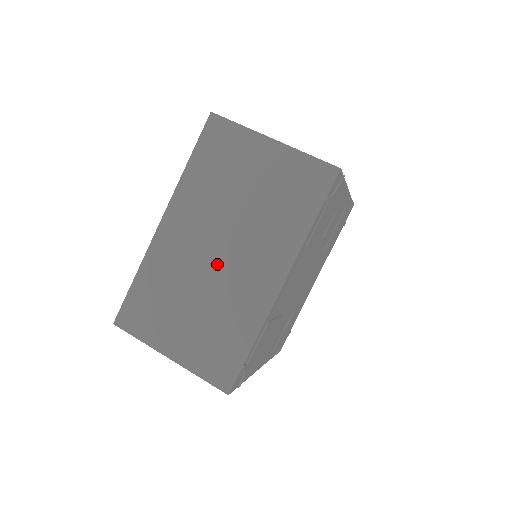
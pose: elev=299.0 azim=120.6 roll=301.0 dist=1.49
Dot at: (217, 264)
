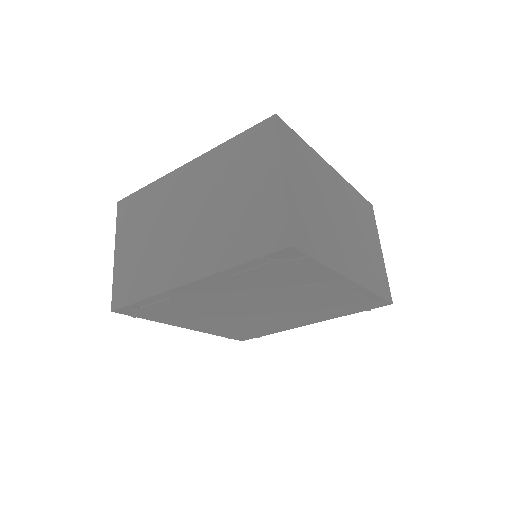
Dot at: (179, 226)
